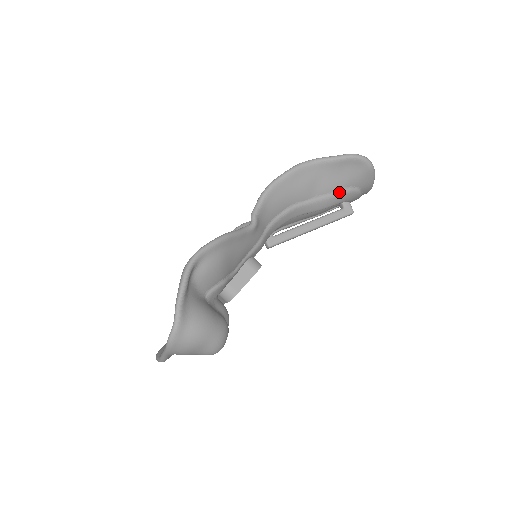
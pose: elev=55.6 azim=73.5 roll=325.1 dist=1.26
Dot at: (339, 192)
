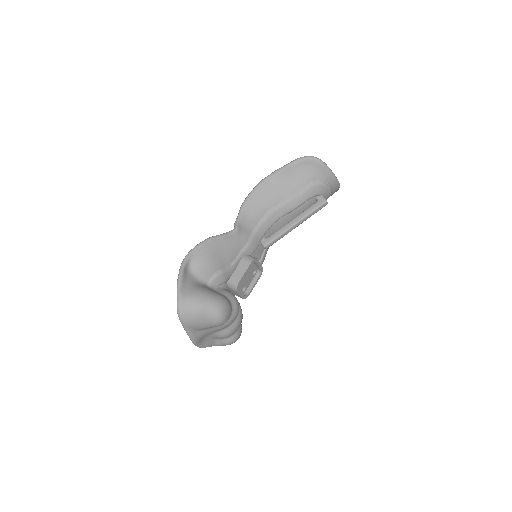
Dot at: (303, 189)
